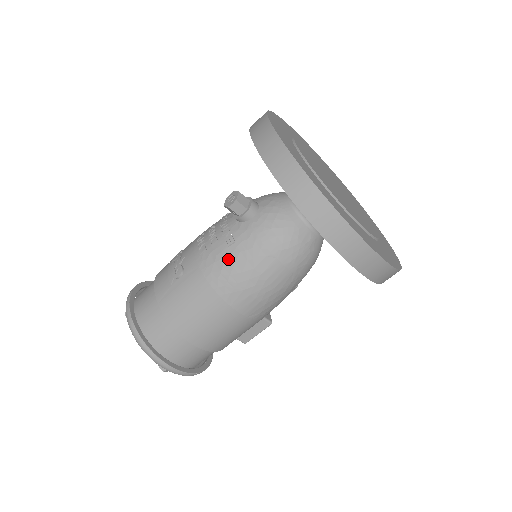
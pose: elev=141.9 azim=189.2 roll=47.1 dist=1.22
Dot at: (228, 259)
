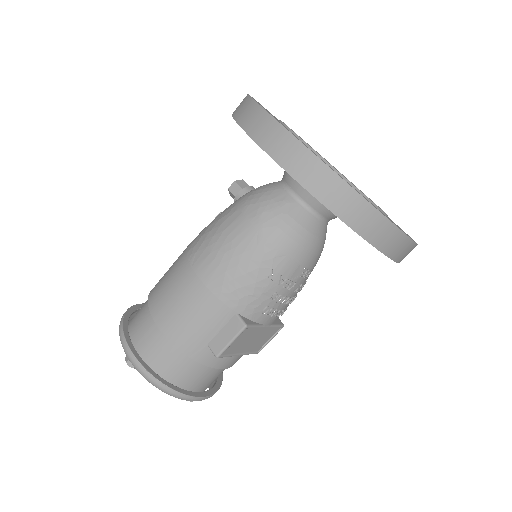
Dot at: (208, 225)
